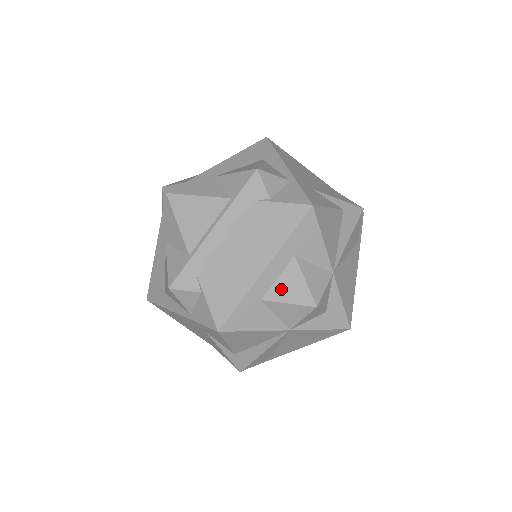
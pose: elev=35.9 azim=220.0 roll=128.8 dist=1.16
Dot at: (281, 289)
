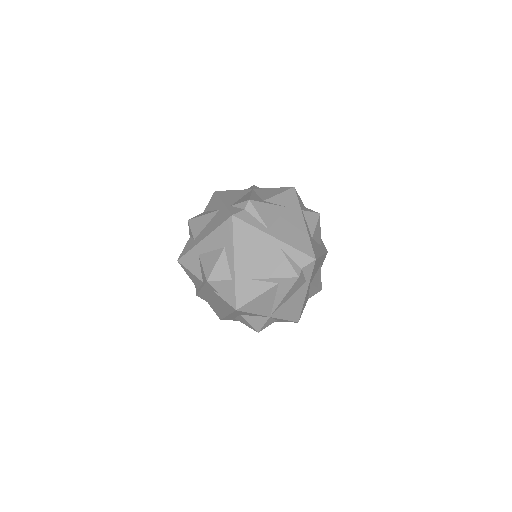
Dot at: (240, 320)
